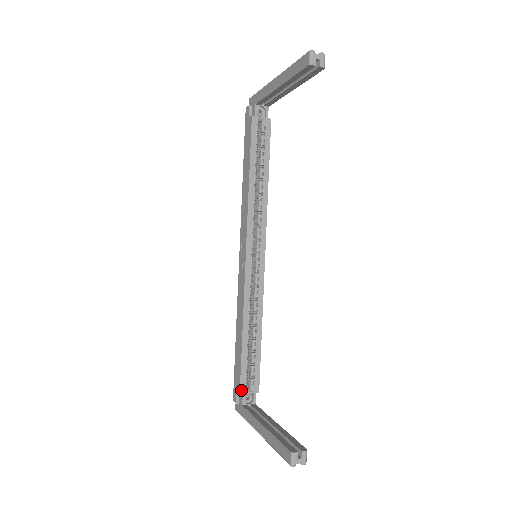
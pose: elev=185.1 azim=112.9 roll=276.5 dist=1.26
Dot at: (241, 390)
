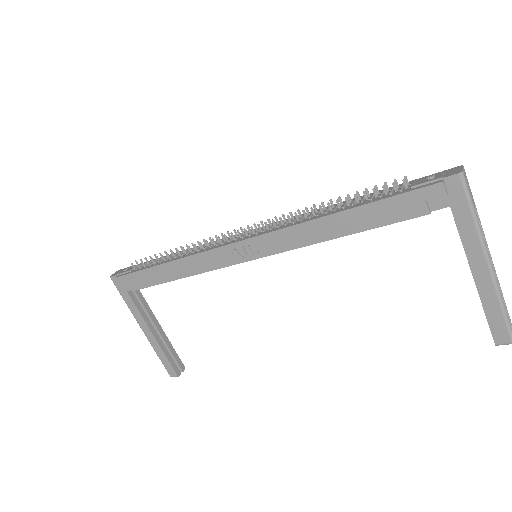
Dot at: occluded
